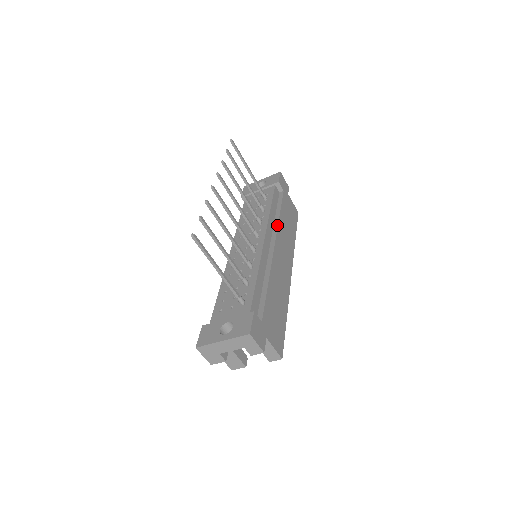
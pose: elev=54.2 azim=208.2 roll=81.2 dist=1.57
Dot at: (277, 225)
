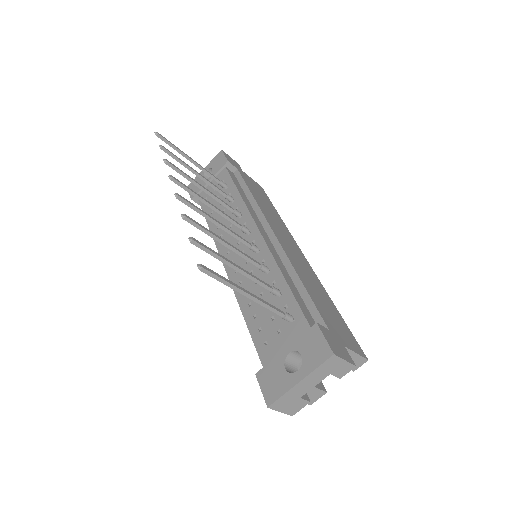
Dot at: (259, 209)
